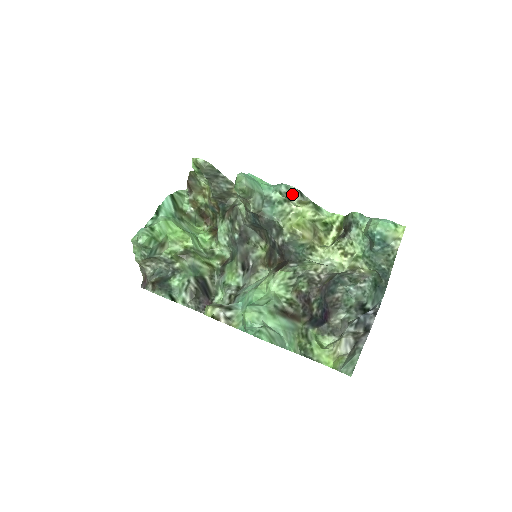
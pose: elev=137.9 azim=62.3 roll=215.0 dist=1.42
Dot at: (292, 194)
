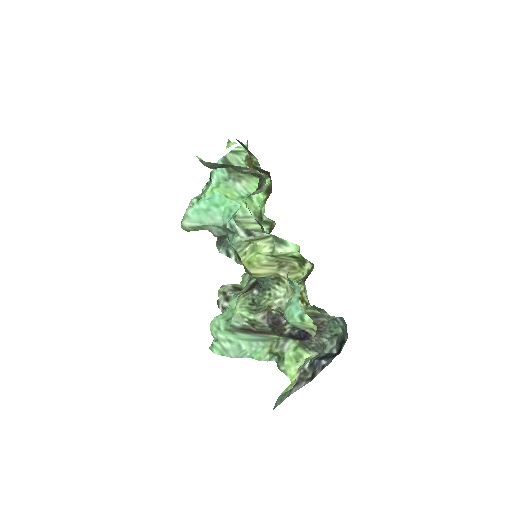
Dot at: (237, 234)
